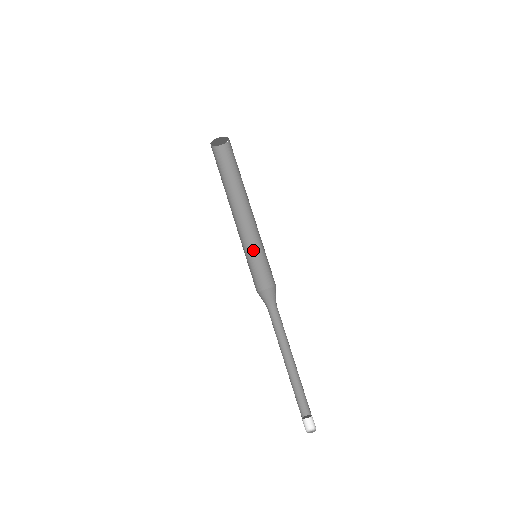
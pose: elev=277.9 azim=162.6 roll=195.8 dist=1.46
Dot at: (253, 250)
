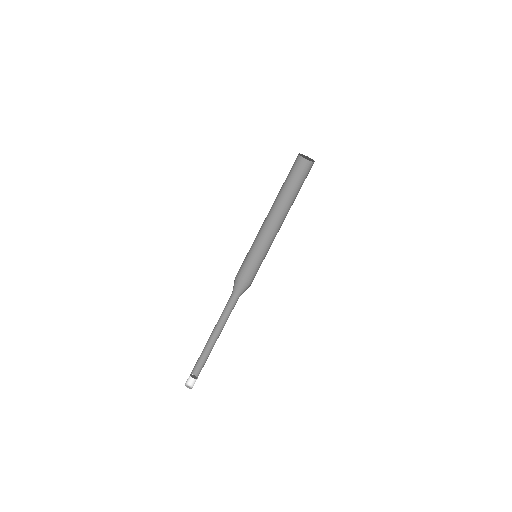
Dot at: (265, 252)
